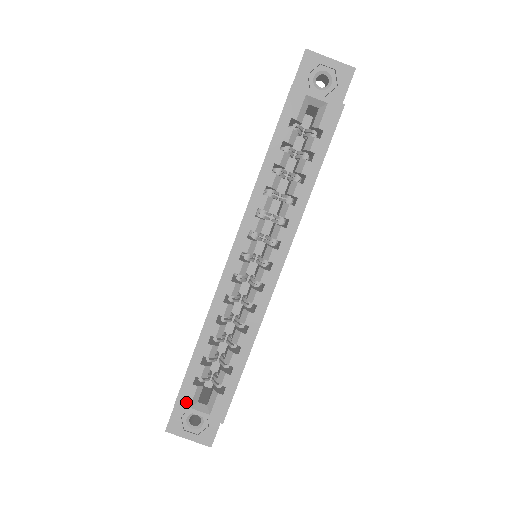
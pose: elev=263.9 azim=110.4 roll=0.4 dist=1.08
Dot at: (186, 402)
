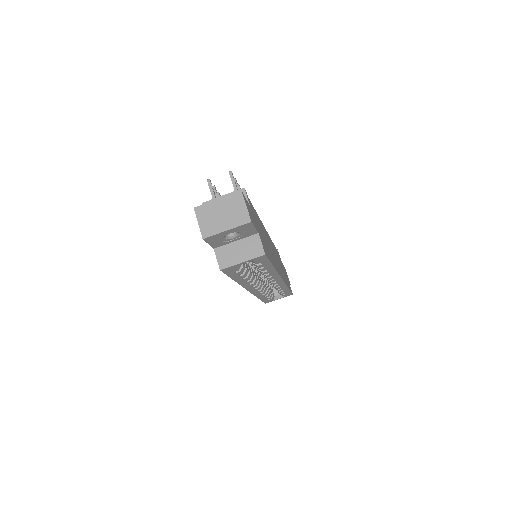
Dot at: (270, 301)
